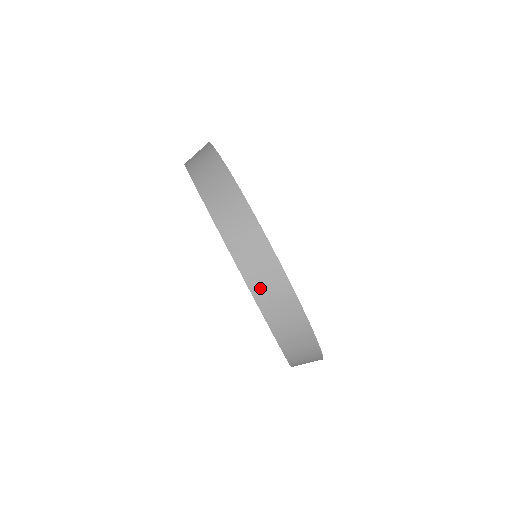
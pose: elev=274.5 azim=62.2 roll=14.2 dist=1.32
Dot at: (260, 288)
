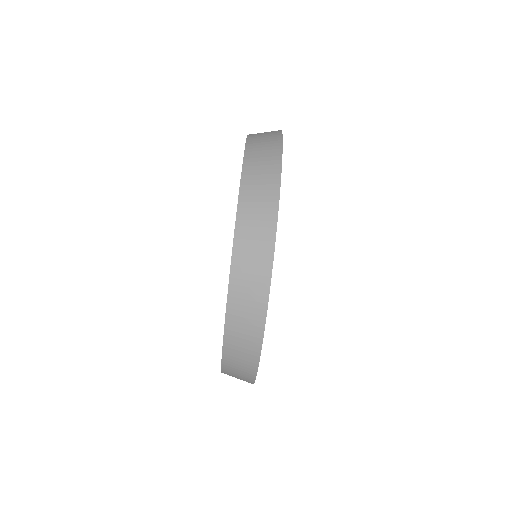
Dot at: (236, 316)
